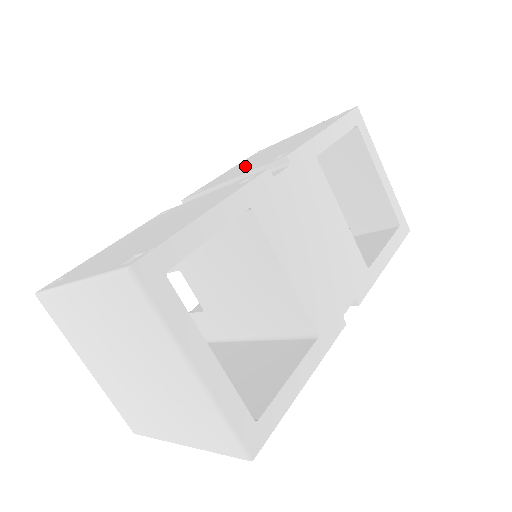
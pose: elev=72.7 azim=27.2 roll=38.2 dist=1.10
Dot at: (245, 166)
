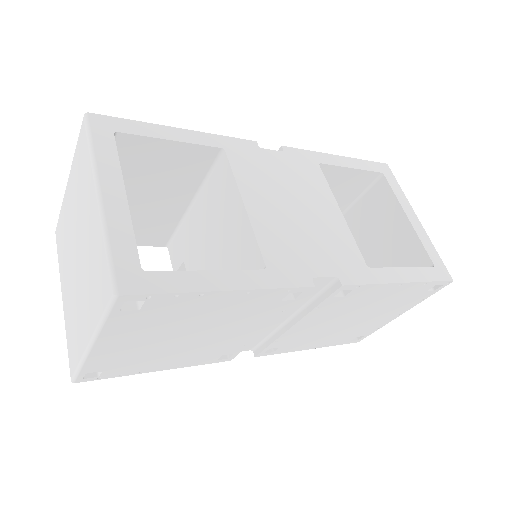
Dot at: occluded
